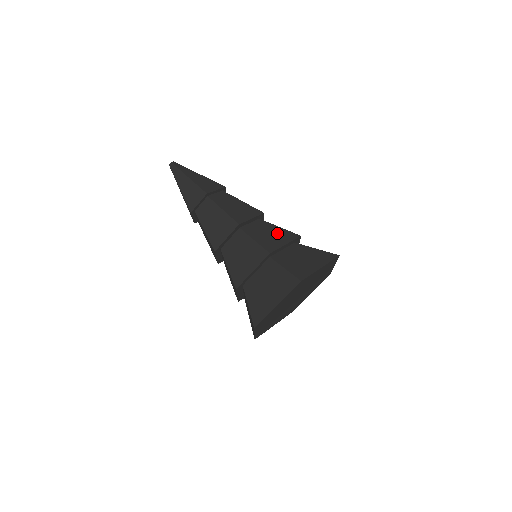
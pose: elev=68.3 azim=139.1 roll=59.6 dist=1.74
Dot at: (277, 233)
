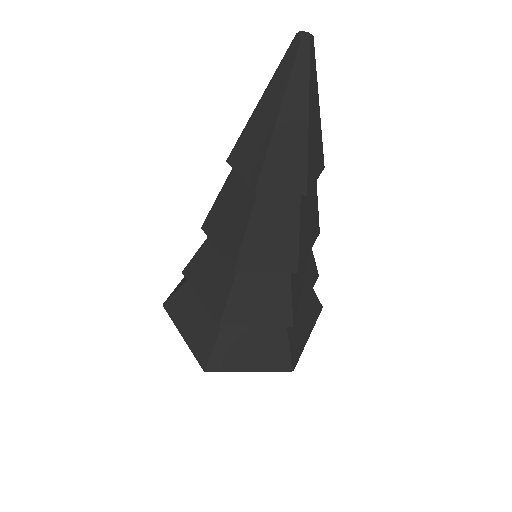
Dot at: (309, 273)
